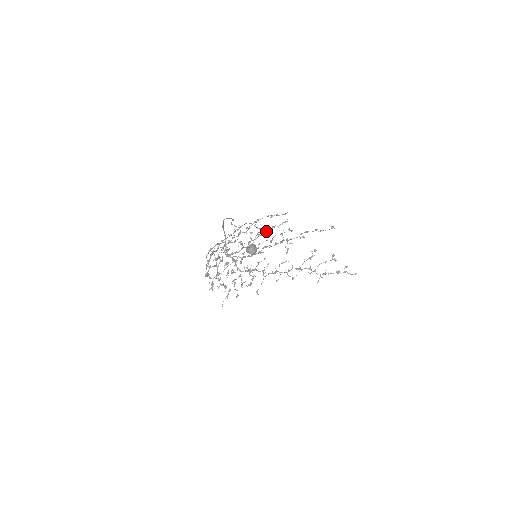
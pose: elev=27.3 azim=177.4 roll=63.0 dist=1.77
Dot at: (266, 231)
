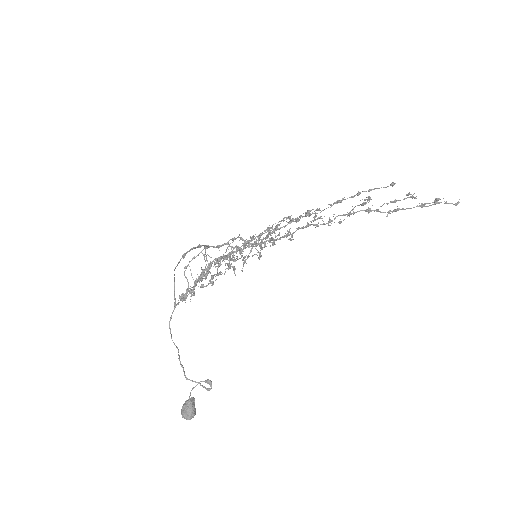
Dot at: occluded
